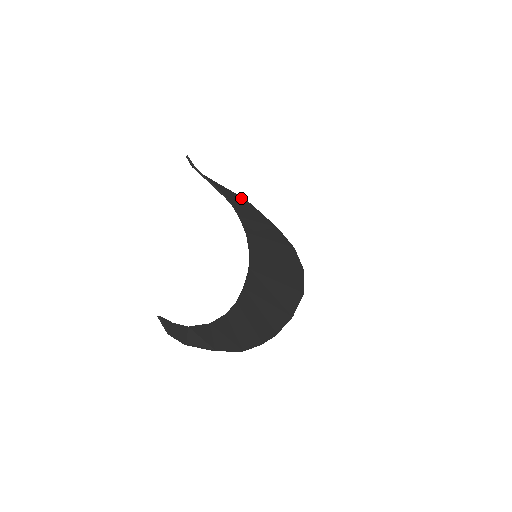
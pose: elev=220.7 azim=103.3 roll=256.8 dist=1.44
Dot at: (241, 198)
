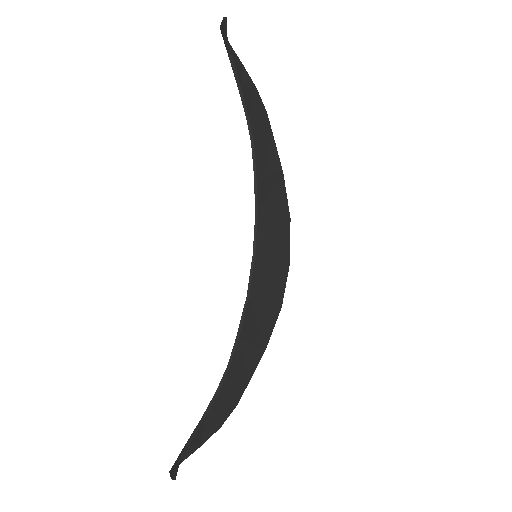
Dot at: (260, 102)
